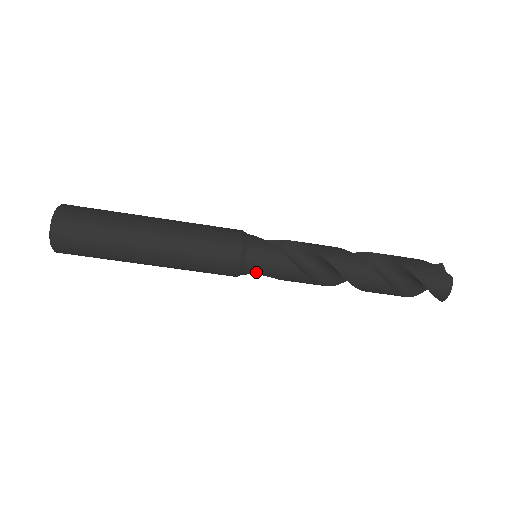
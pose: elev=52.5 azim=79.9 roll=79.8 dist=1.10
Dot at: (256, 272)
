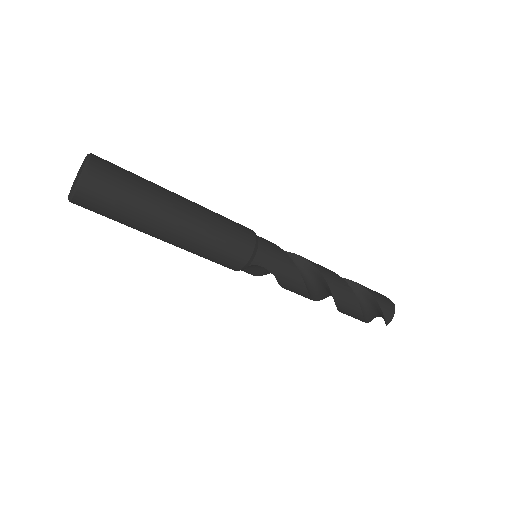
Dot at: (263, 264)
